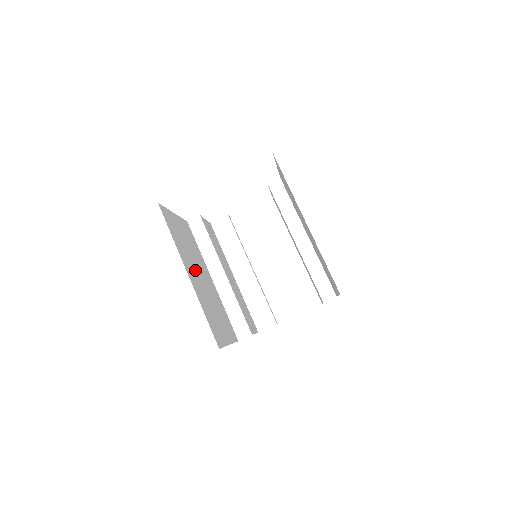
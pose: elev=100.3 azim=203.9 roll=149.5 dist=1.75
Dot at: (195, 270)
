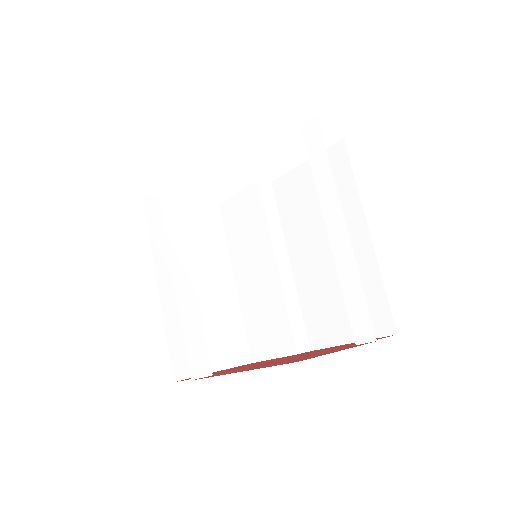
Dot at: occluded
